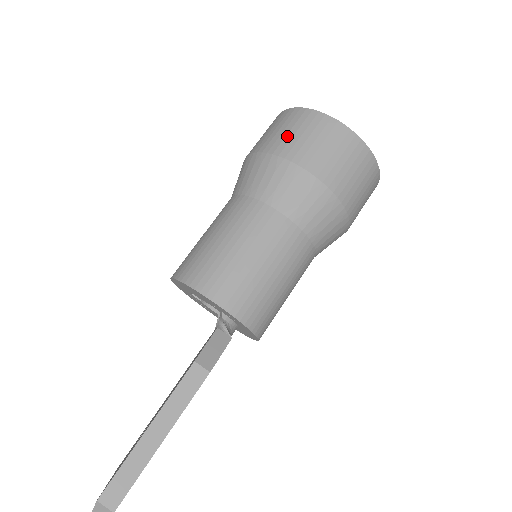
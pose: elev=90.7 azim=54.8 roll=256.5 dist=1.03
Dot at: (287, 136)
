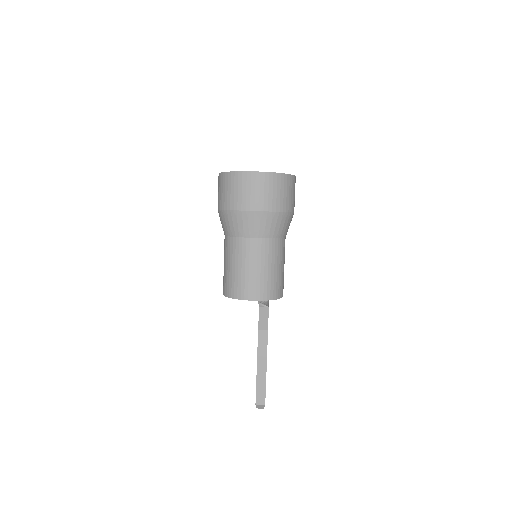
Dot at: (231, 195)
